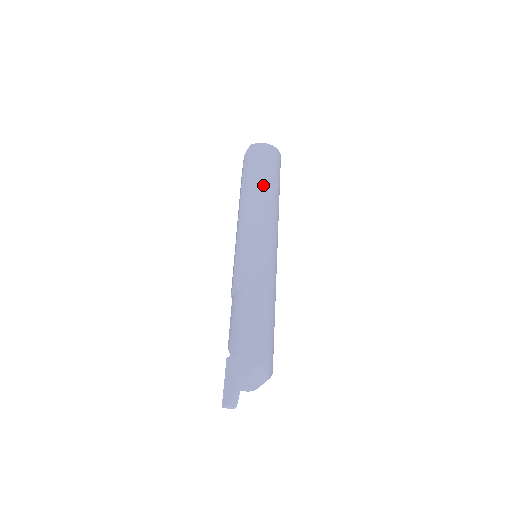
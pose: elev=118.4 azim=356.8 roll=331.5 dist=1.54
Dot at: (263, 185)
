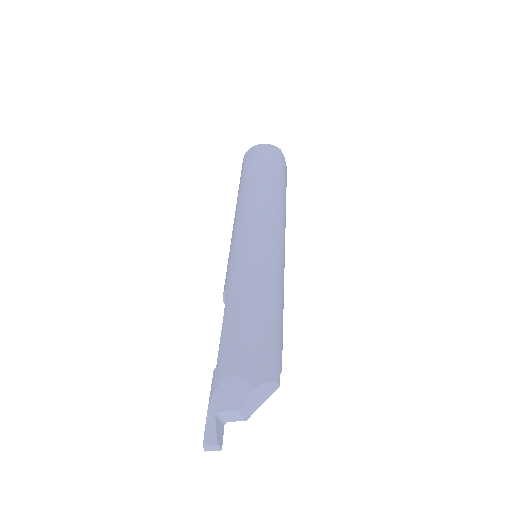
Dot at: (247, 183)
